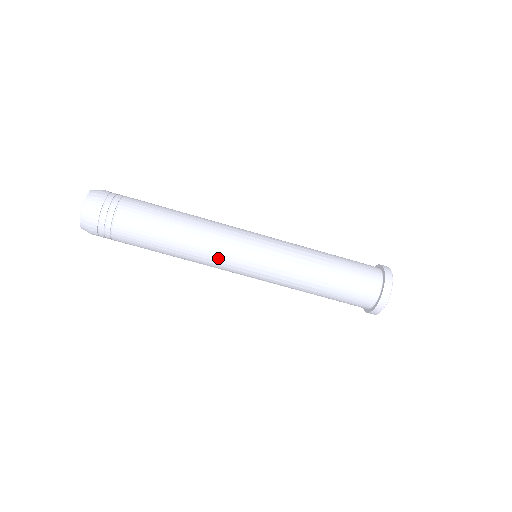
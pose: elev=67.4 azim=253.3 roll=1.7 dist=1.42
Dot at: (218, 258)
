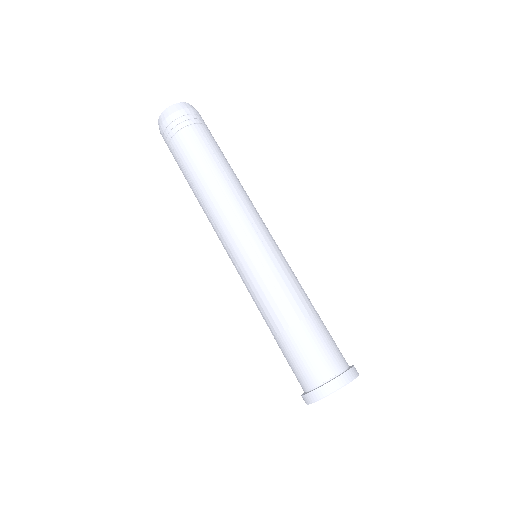
Dot at: (251, 210)
